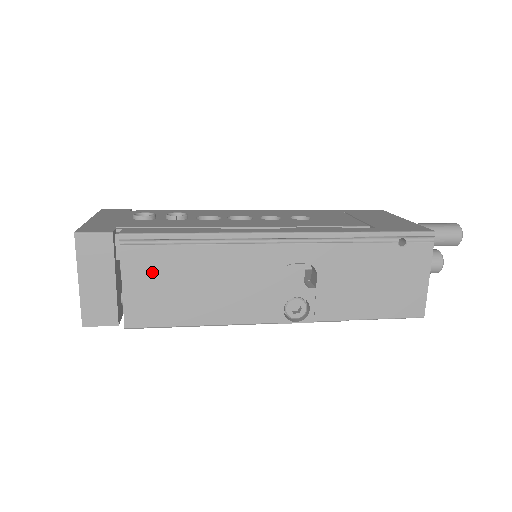
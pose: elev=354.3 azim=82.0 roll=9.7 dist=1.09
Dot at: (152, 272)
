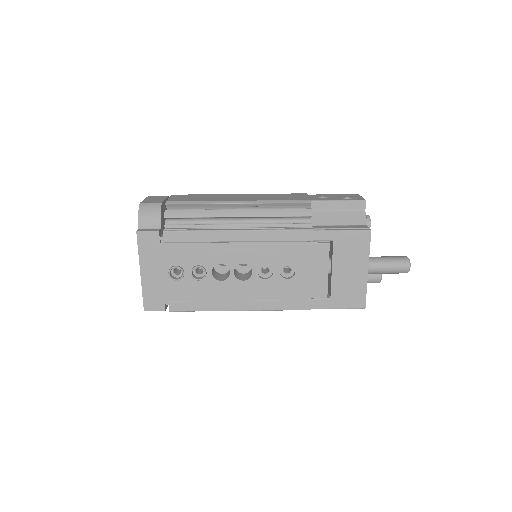
Dot at: occluded
